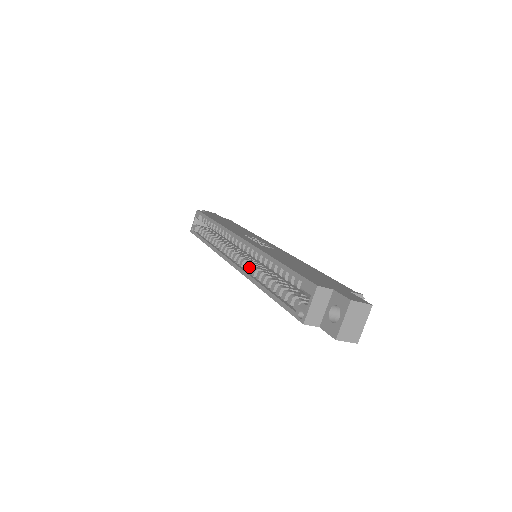
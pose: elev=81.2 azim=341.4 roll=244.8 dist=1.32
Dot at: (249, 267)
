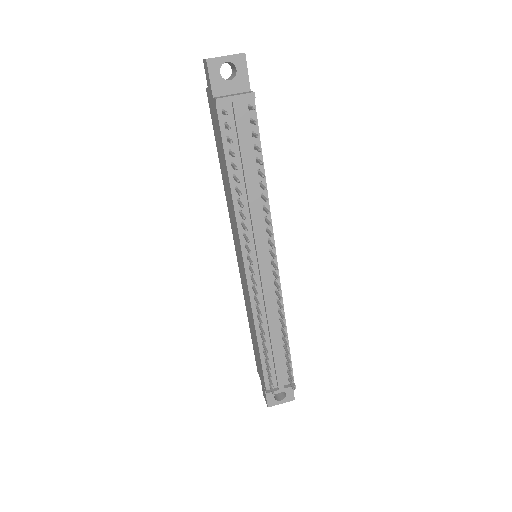
Dot at: occluded
